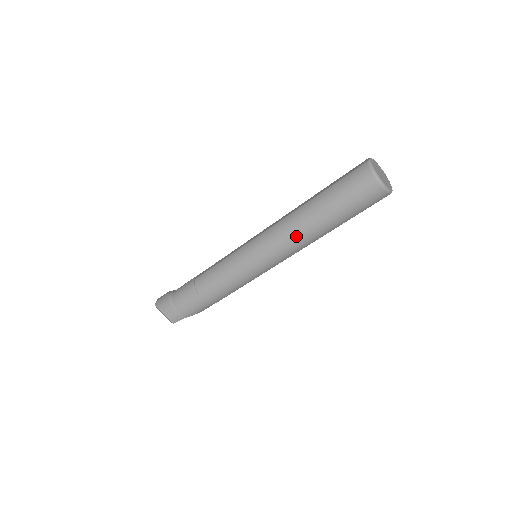
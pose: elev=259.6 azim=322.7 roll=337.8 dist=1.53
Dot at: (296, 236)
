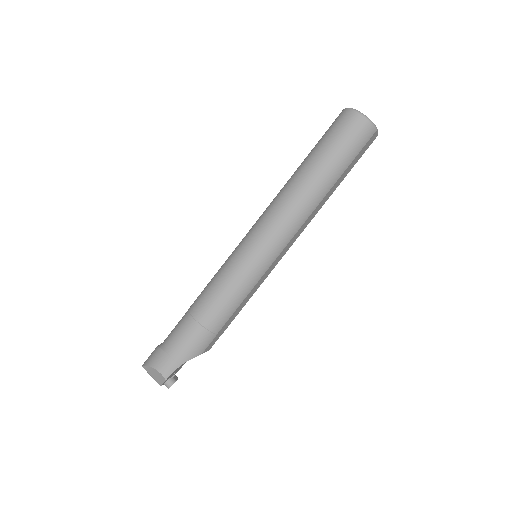
Dot at: (293, 200)
